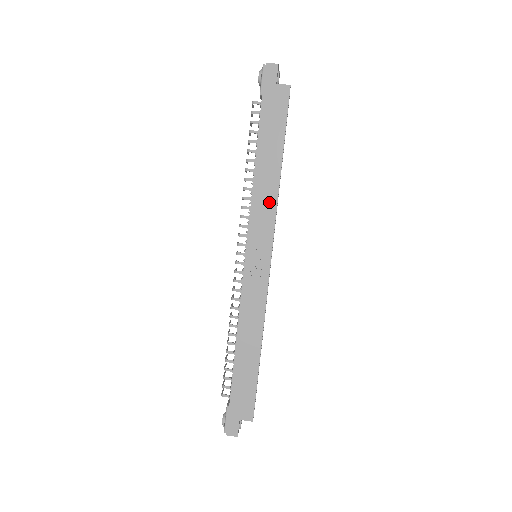
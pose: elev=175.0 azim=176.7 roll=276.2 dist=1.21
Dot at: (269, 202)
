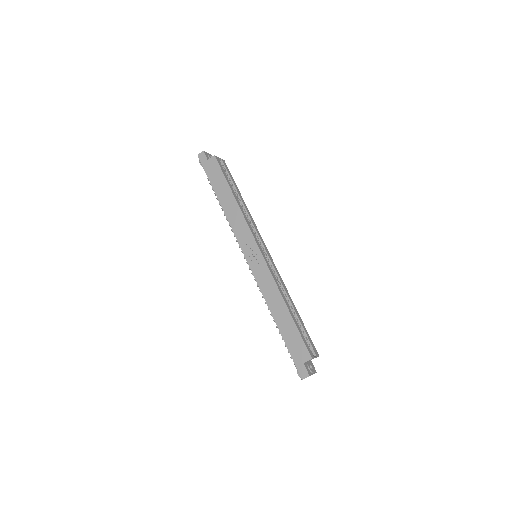
Dot at: (240, 220)
